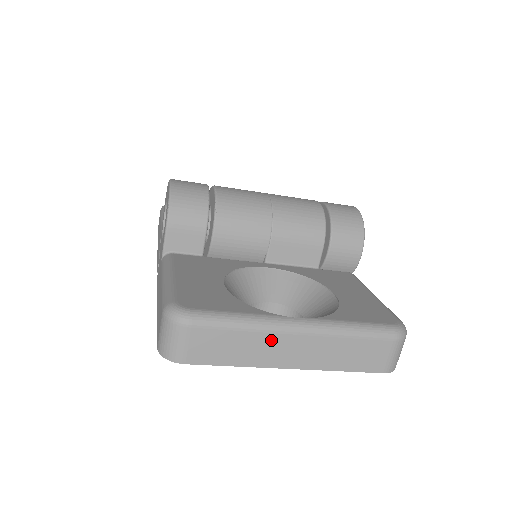
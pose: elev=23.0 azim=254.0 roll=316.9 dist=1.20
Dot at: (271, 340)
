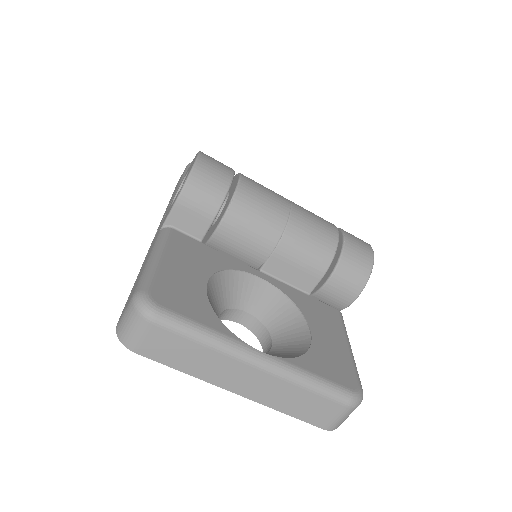
Dot at: (226, 363)
